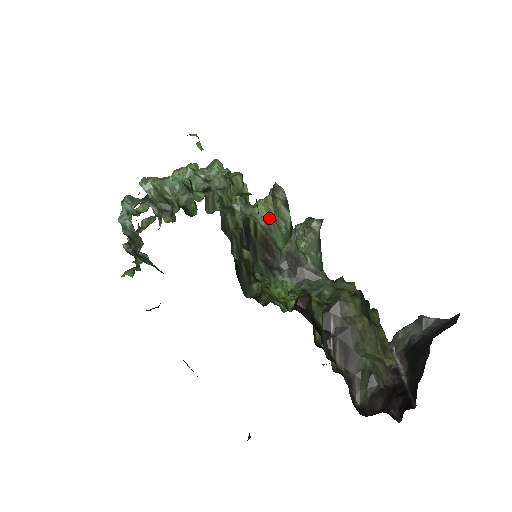
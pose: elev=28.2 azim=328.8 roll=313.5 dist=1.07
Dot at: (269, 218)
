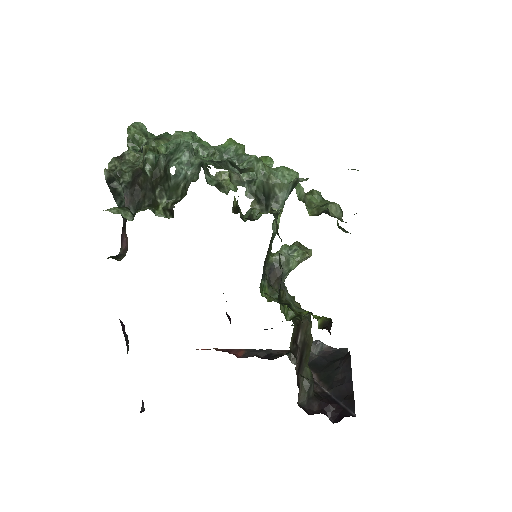
Dot at: occluded
